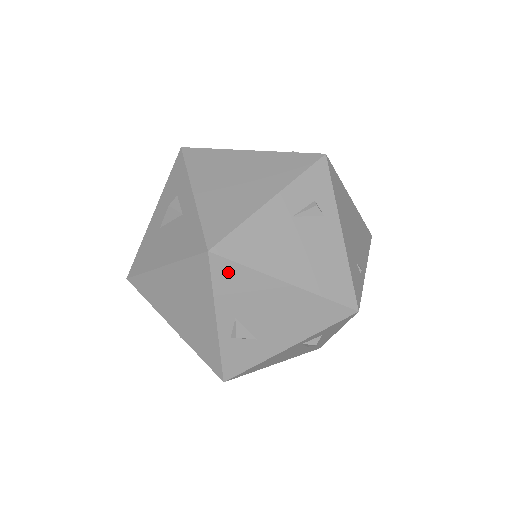
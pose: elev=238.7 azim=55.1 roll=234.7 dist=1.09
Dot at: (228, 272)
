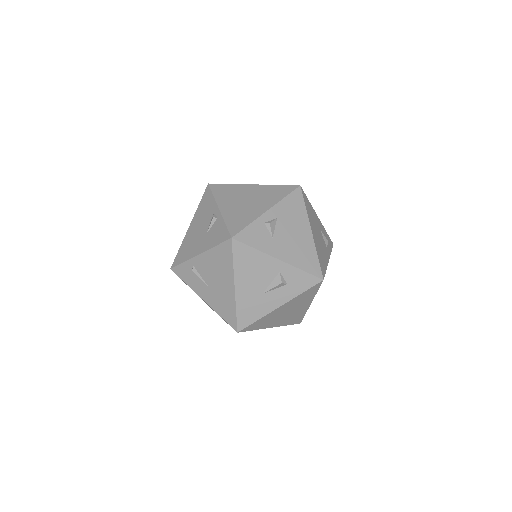
Dot at: (297, 200)
